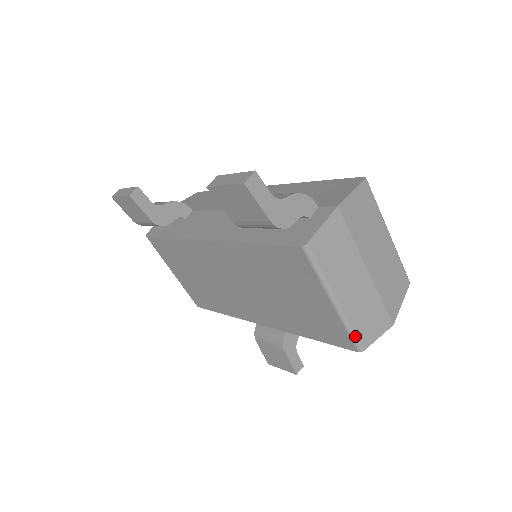
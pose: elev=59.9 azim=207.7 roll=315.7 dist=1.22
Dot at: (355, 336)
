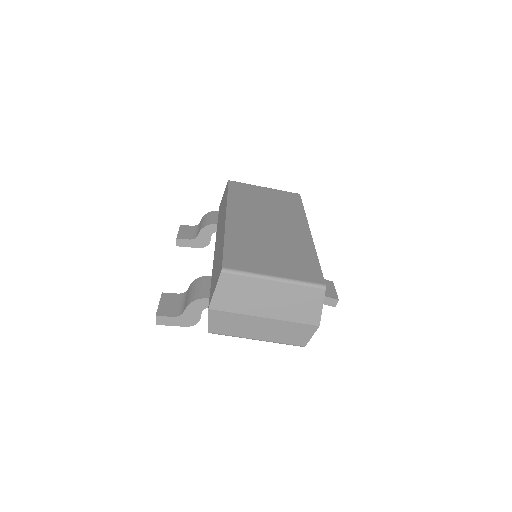
Dot at: (290, 344)
